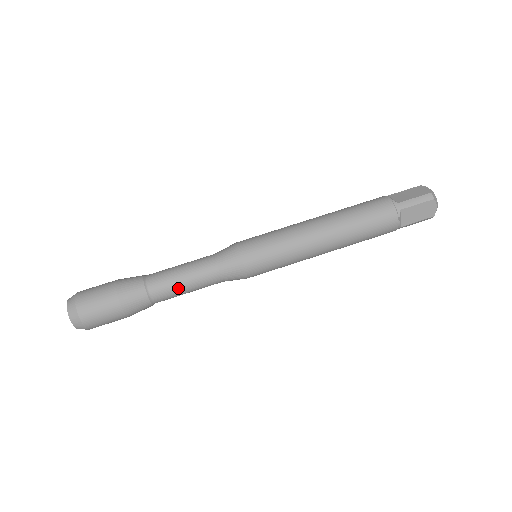
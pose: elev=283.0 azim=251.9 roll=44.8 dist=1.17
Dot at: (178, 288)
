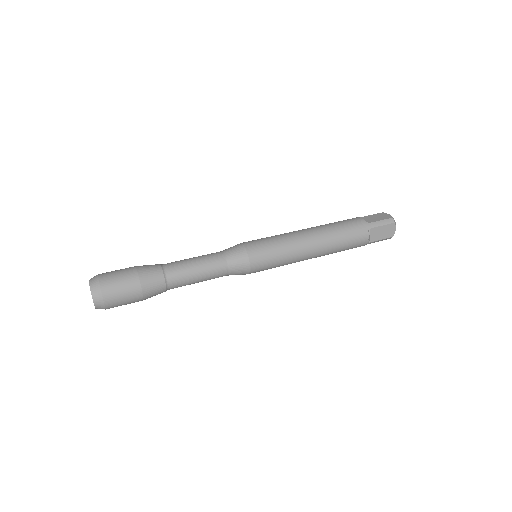
Dot at: (192, 277)
